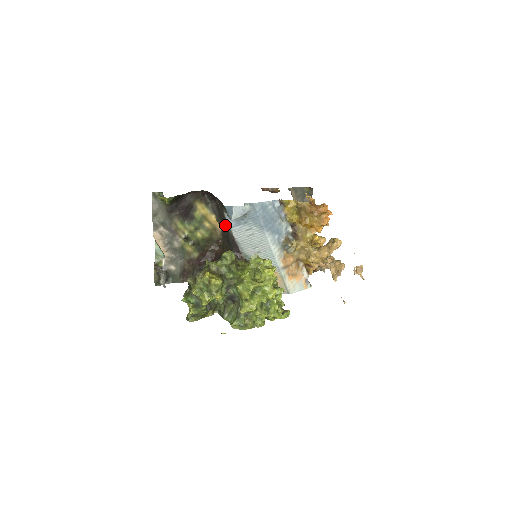
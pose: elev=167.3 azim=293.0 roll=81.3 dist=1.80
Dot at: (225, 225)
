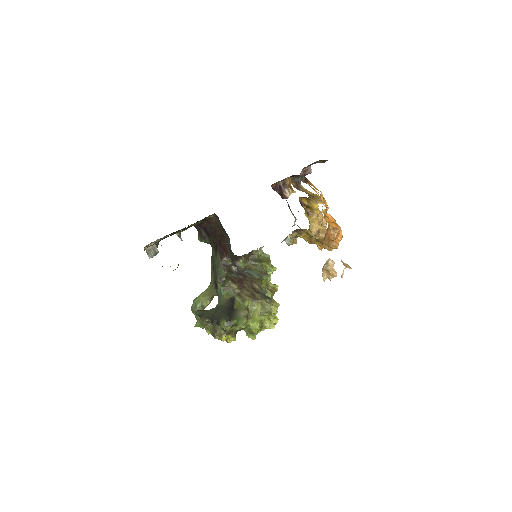
Dot at: (230, 250)
